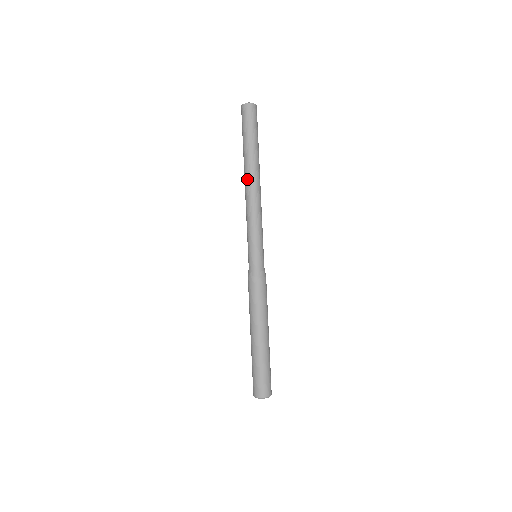
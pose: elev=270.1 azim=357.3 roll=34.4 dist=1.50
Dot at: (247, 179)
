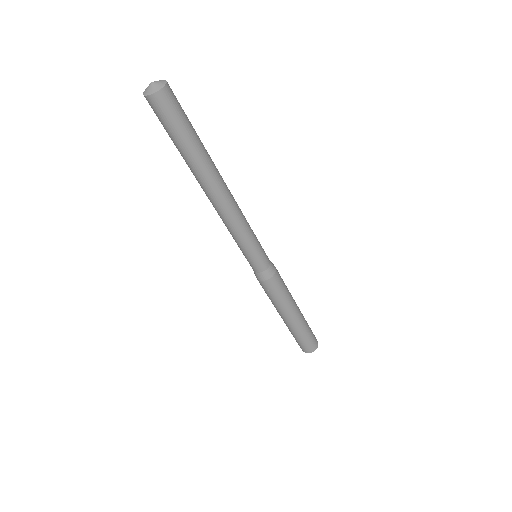
Dot at: occluded
